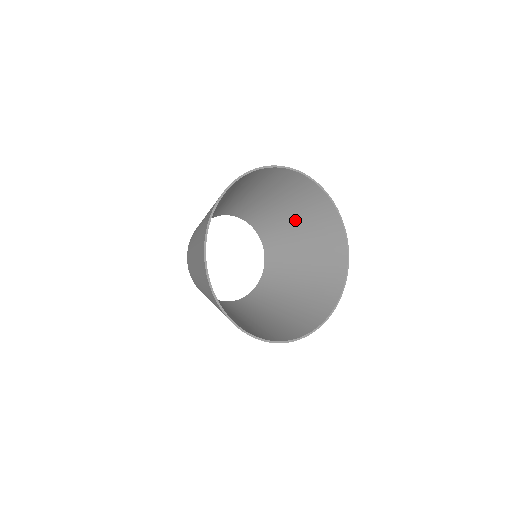
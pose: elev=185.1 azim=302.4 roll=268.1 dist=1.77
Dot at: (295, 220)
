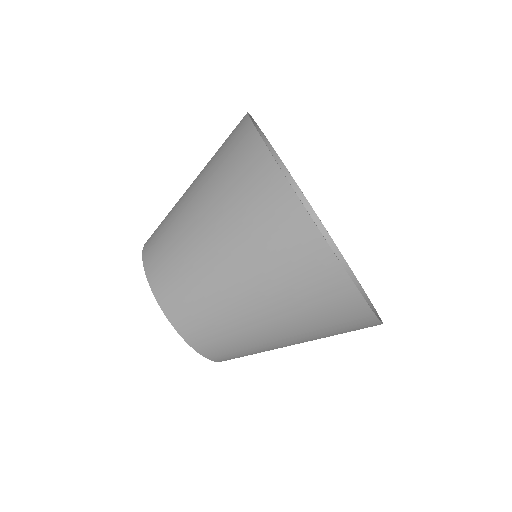
Dot at: occluded
